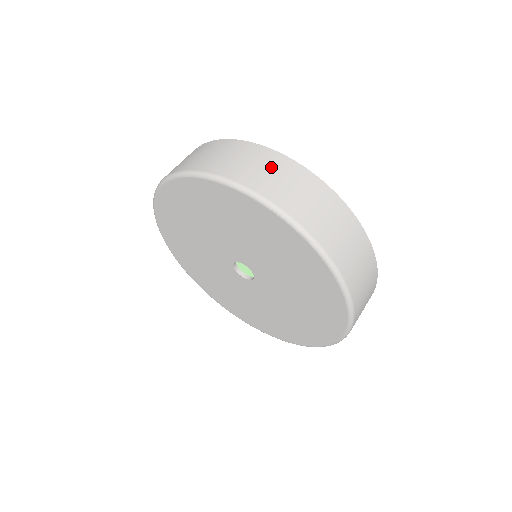
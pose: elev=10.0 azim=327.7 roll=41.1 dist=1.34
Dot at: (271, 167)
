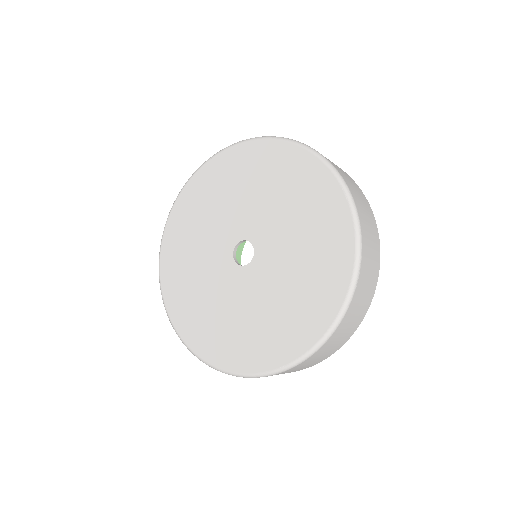
Dot at: (344, 172)
